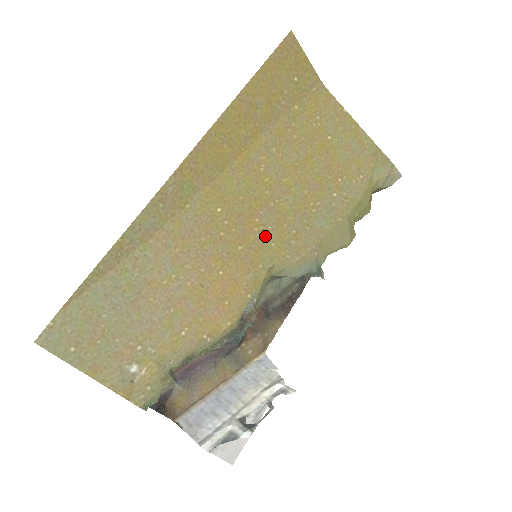
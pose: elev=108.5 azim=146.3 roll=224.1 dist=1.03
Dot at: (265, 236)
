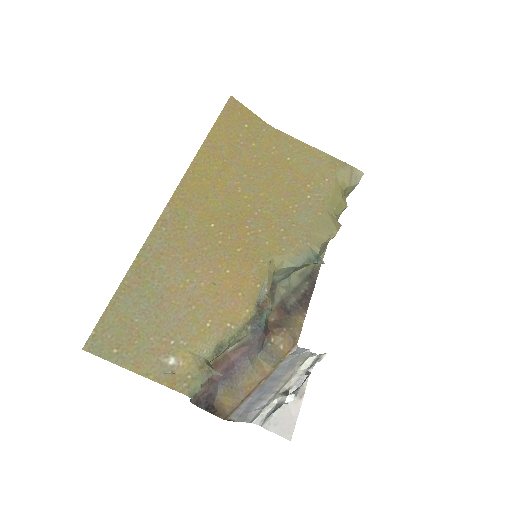
Dot at: (258, 238)
